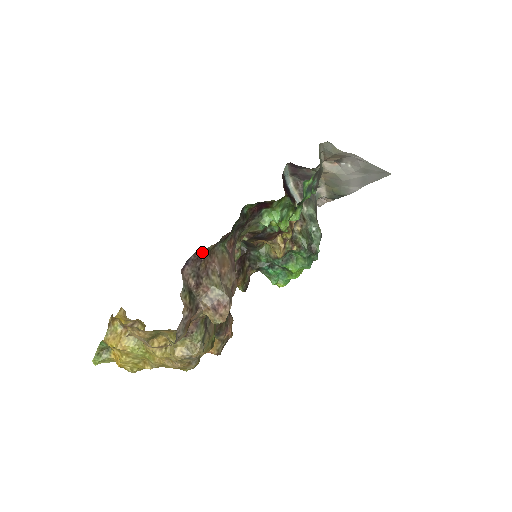
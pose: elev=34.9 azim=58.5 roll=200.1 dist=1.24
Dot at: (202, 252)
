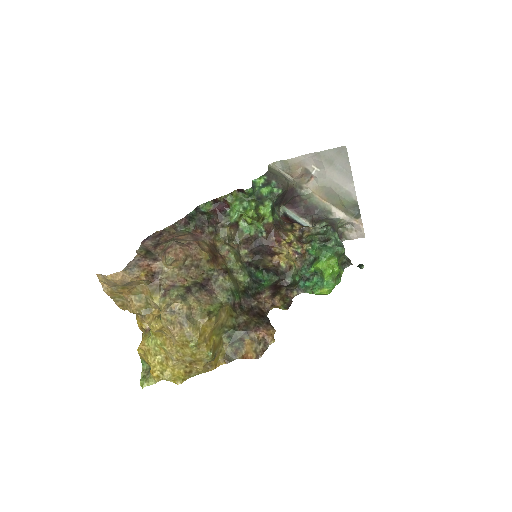
Dot at: (160, 232)
